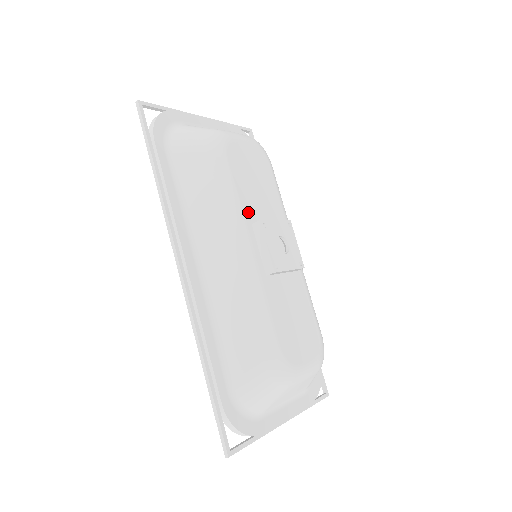
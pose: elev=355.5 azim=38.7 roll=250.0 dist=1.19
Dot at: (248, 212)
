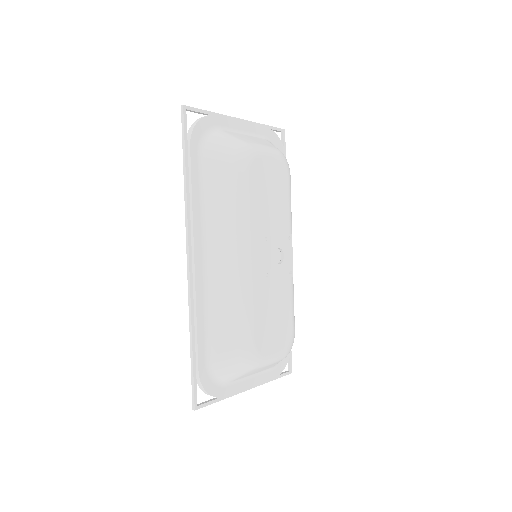
Dot at: (256, 223)
